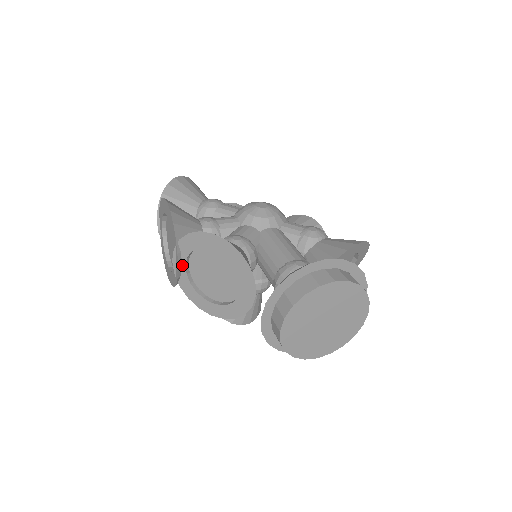
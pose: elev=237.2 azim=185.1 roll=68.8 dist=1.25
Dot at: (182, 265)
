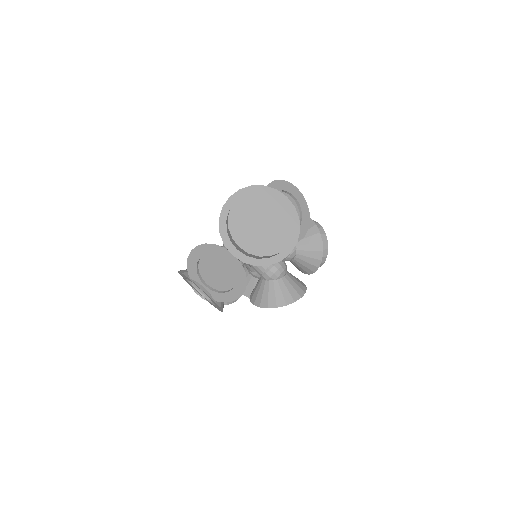
Dot at: (204, 288)
